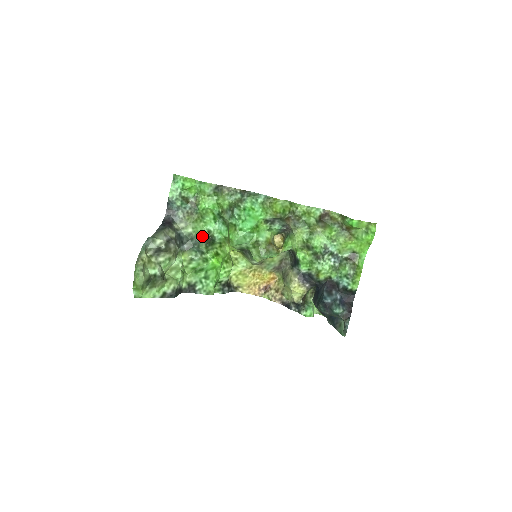
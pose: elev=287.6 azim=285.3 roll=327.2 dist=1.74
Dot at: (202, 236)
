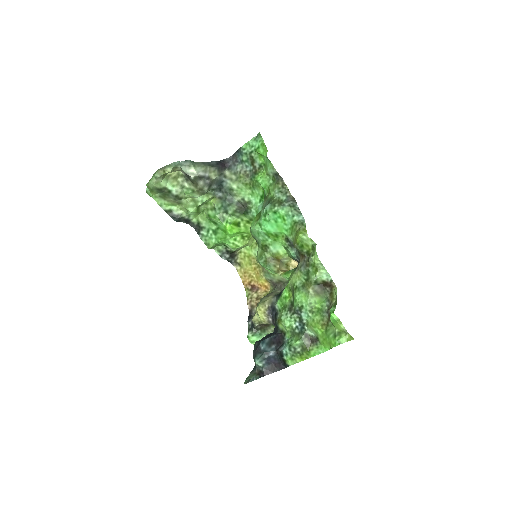
Dot at: (240, 200)
